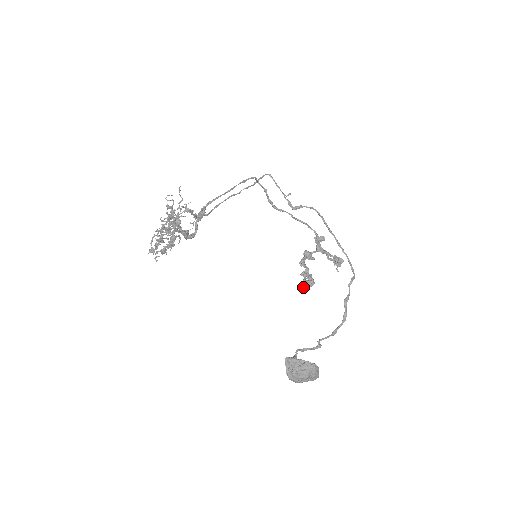
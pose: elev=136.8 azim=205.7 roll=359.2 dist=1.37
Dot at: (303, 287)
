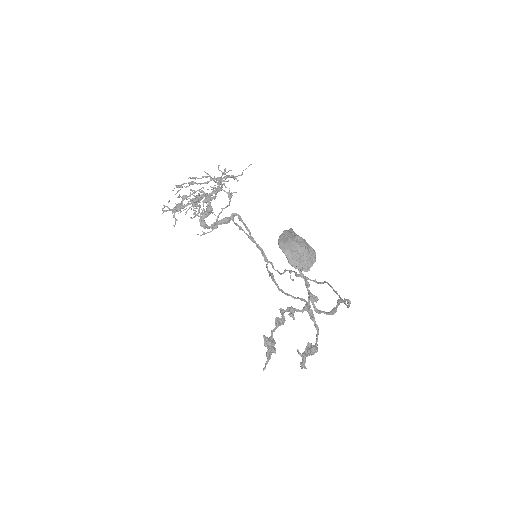
Dot at: (264, 344)
